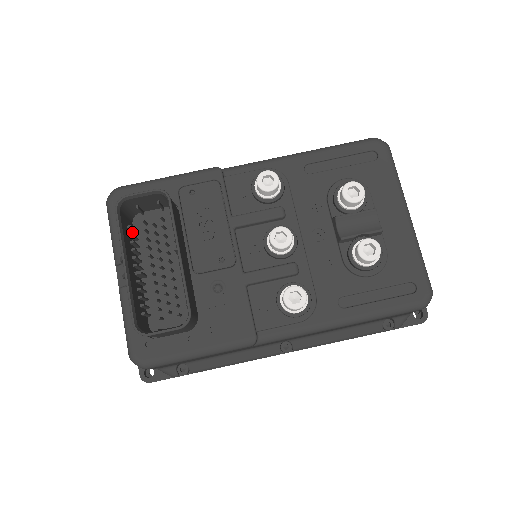
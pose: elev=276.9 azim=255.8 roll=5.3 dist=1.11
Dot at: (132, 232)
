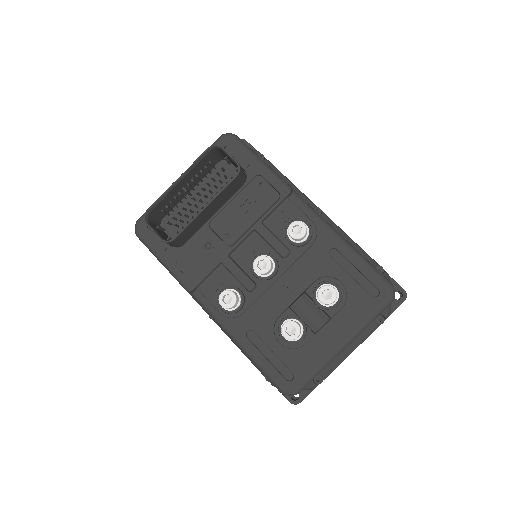
Dot at: (212, 166)
